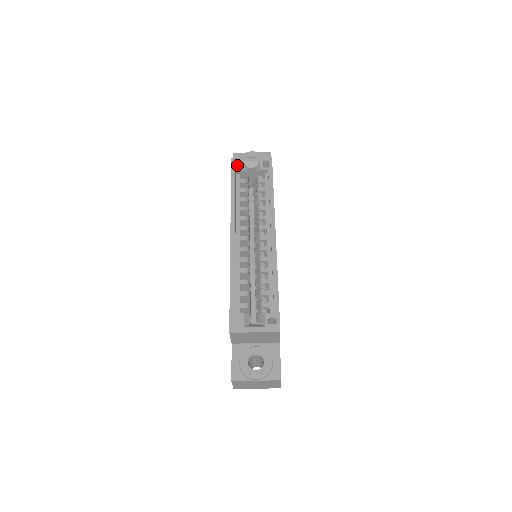
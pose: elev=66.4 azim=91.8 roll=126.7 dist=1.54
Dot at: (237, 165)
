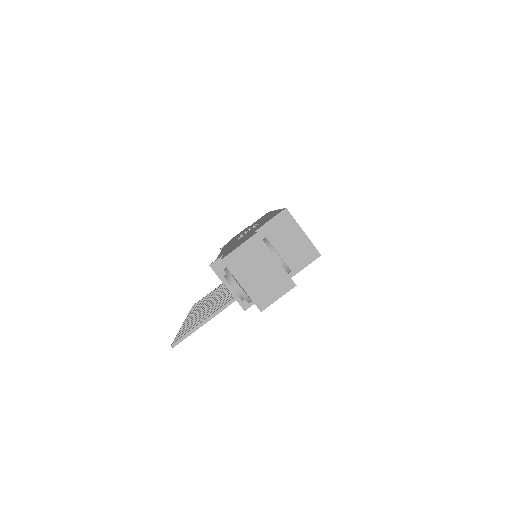
Dot at: occluded
